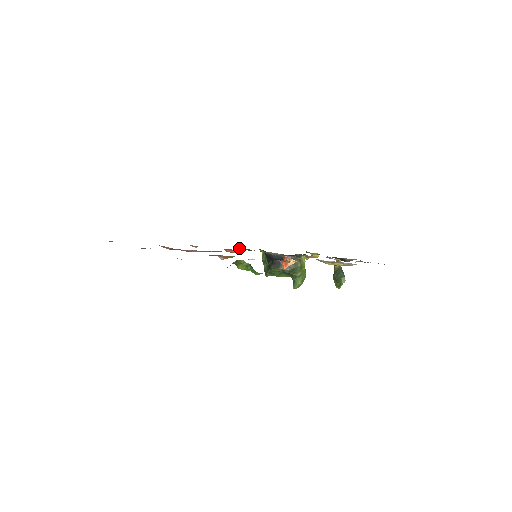
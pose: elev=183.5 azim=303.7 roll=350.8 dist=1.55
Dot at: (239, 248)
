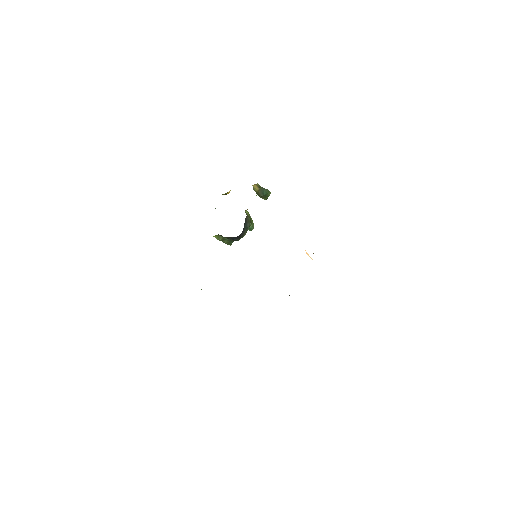
Dot at: occluded
